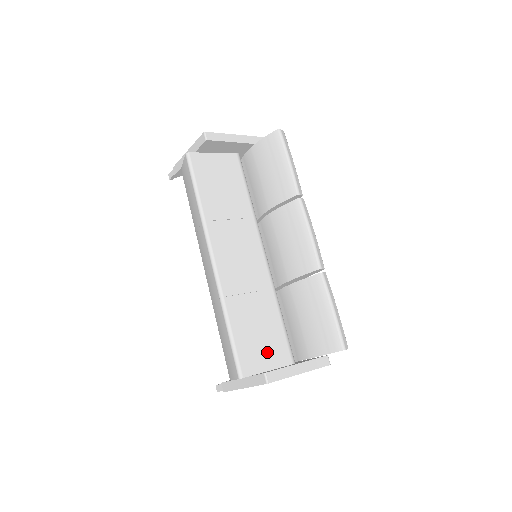
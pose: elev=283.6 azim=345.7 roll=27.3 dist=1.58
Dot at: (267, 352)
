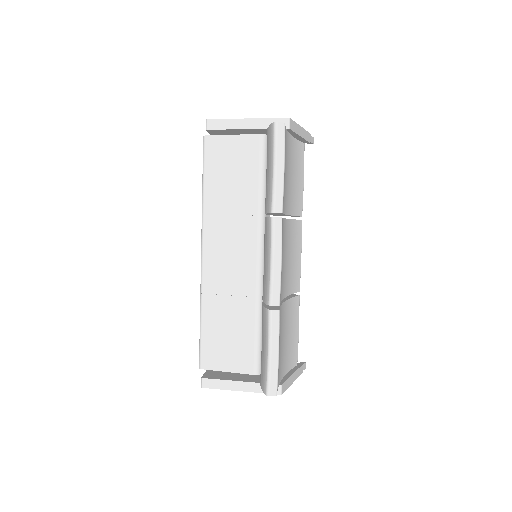
Dot at: (230, 355)
